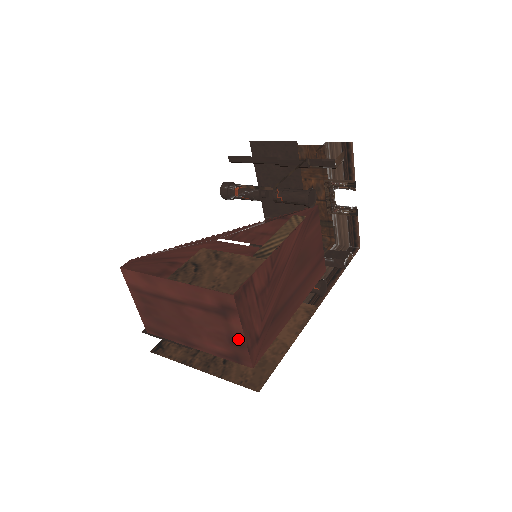
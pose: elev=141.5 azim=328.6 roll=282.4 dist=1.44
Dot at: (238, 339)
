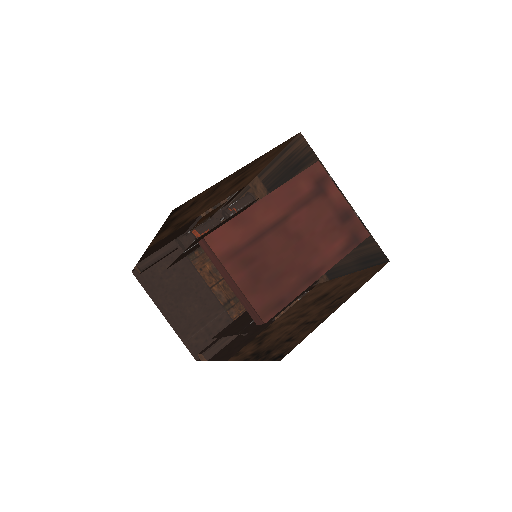
Dot at: (344, 210)
